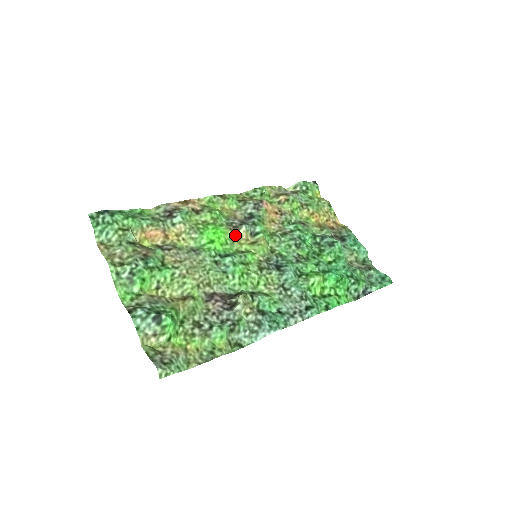
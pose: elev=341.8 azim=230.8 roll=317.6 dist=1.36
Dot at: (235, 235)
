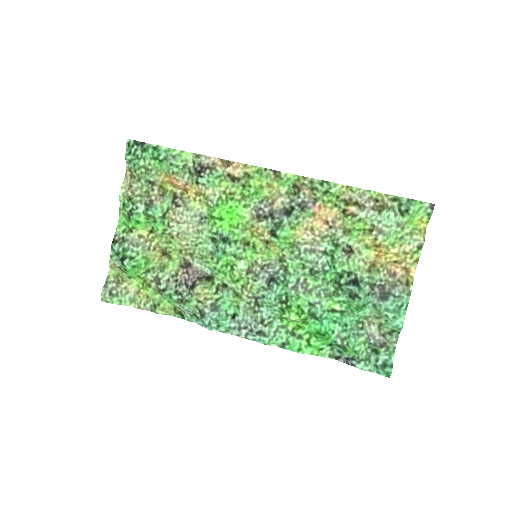
Dot at: (252, 223)
